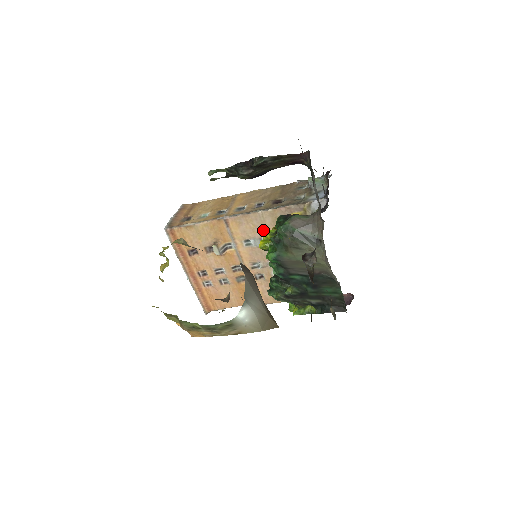
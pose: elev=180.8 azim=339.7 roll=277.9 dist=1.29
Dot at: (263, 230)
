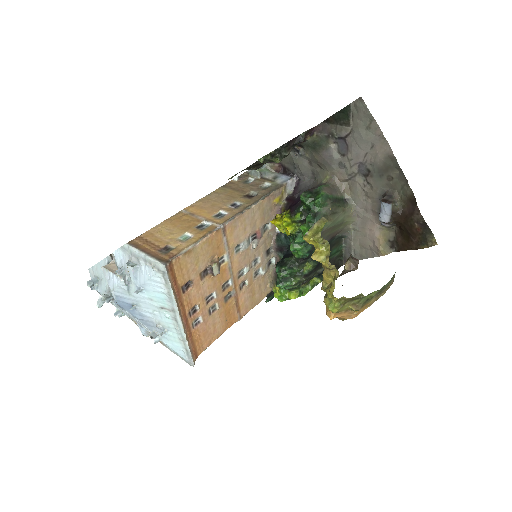
Dot at: (252, 227)
